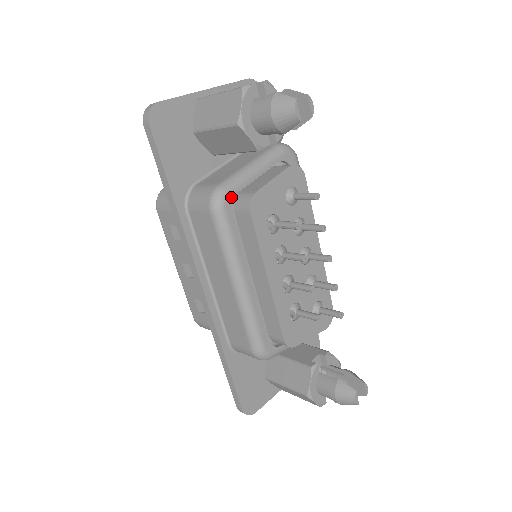
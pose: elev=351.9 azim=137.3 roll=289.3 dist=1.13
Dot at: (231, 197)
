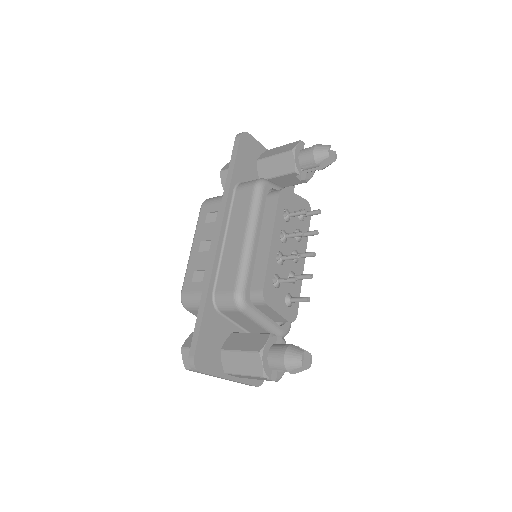
Dot at: (269, 186)
